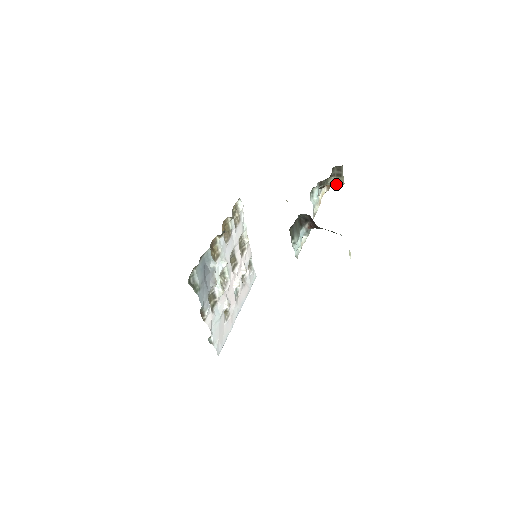
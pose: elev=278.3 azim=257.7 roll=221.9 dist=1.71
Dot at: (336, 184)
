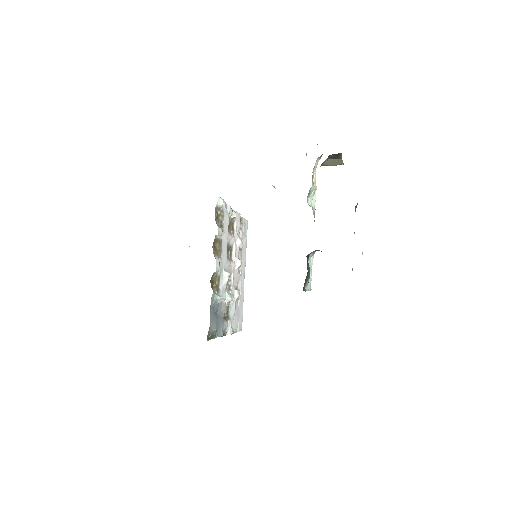
Dot at: (333, 165)
